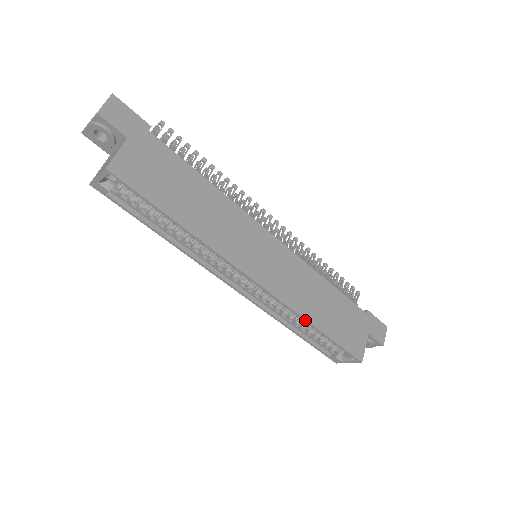
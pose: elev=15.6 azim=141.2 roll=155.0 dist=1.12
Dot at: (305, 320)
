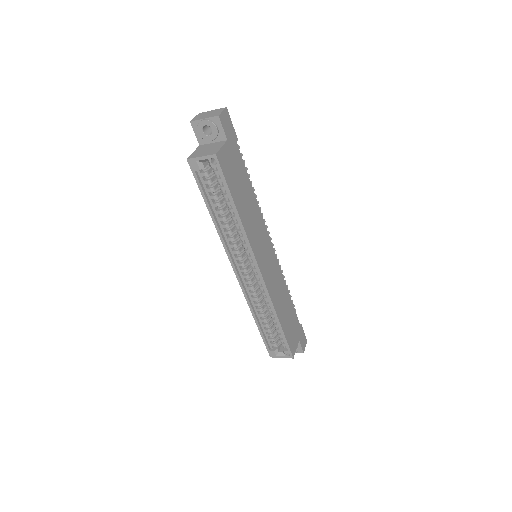
Dot at: (275, 312)
